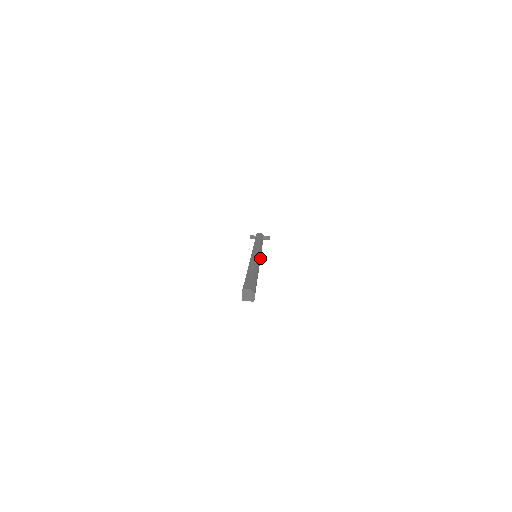
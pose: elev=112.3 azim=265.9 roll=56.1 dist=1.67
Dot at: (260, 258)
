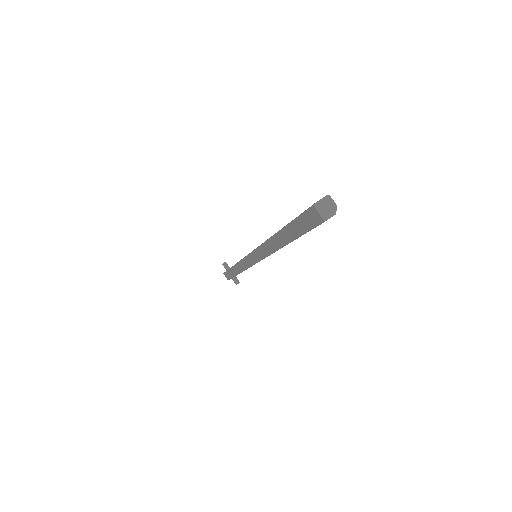
Dot at: occluded
